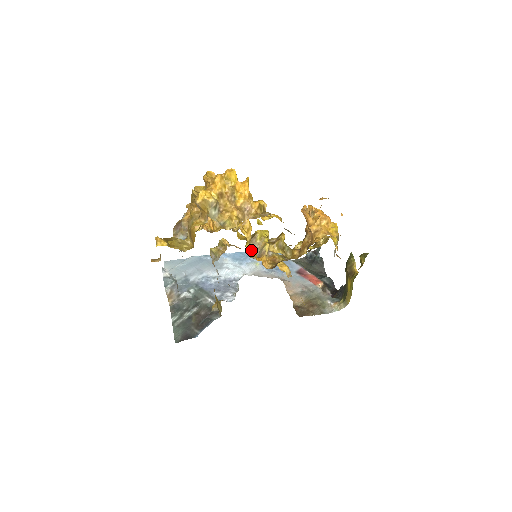
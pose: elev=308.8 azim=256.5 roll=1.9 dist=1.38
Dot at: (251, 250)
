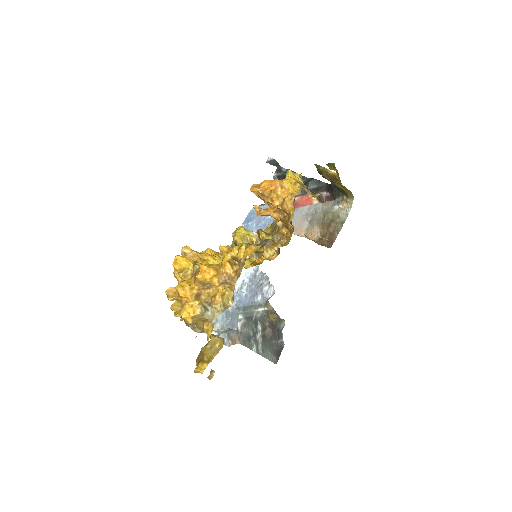
Dot at: (251, 265)
